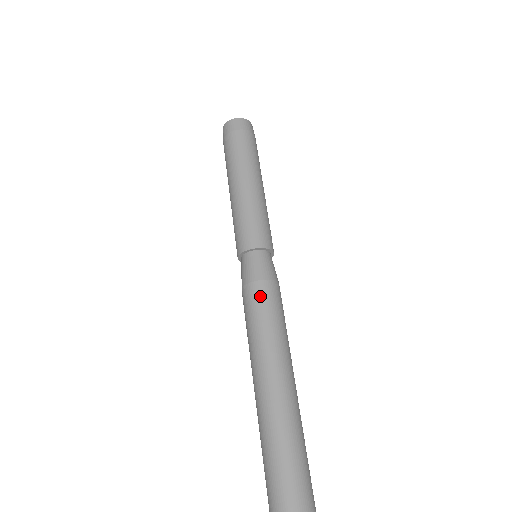
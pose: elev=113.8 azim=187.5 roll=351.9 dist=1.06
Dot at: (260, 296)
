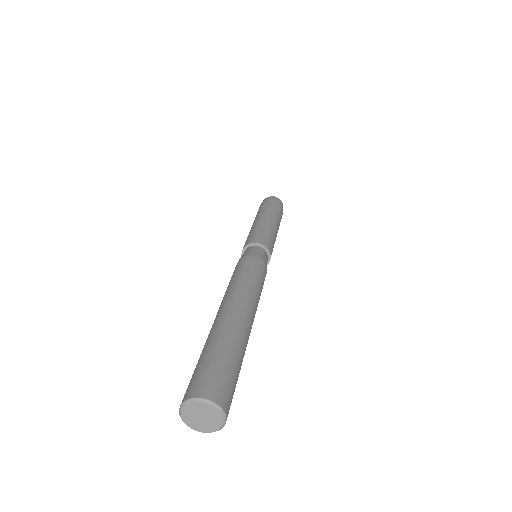
Dot at: (245, 262)
